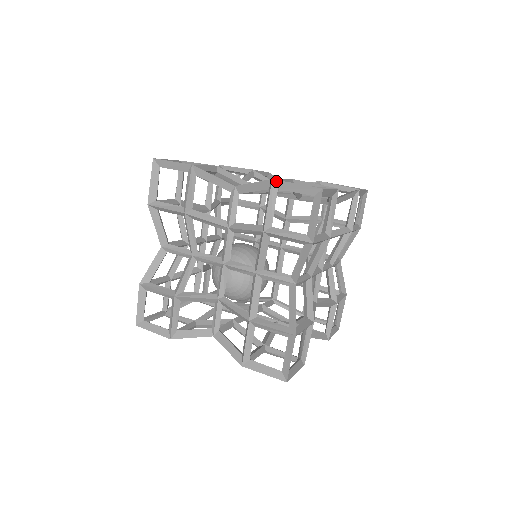
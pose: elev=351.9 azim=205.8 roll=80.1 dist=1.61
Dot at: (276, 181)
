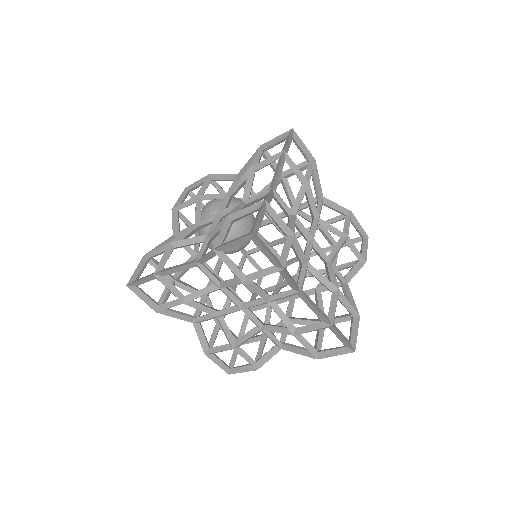
Dot at: (333, 328)
